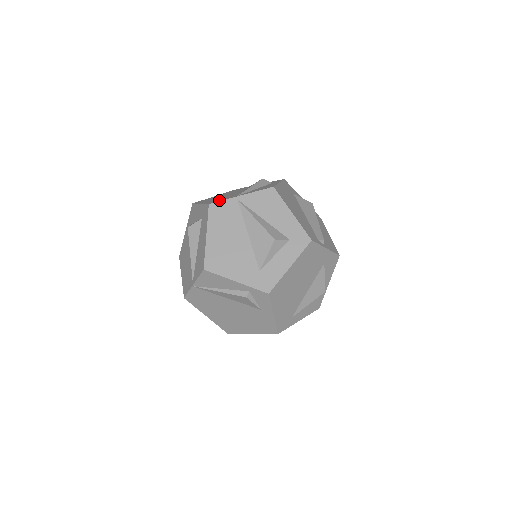
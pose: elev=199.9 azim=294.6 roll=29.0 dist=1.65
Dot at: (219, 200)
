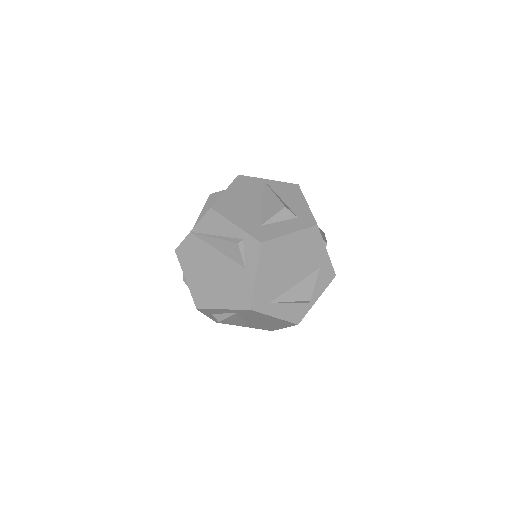
Dot at: occluded
